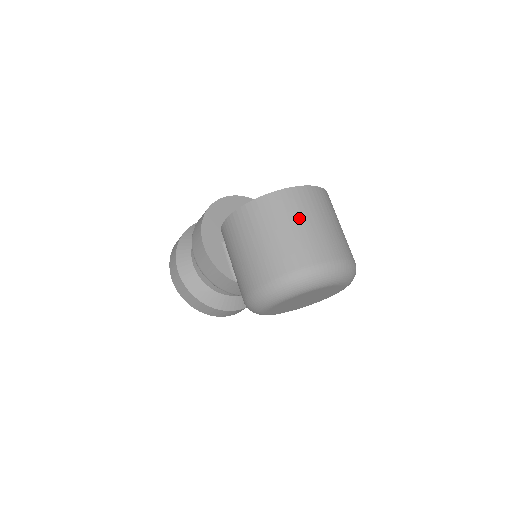
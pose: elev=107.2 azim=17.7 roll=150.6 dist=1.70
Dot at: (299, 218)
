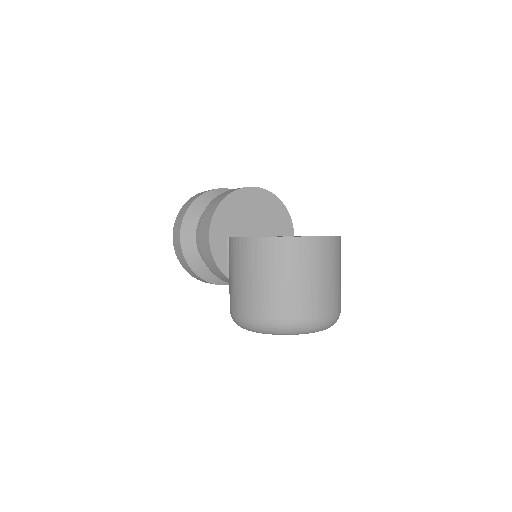
Dot at: (302, 270)
